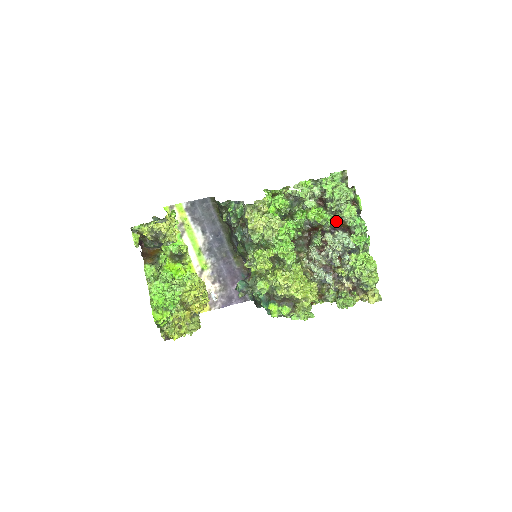
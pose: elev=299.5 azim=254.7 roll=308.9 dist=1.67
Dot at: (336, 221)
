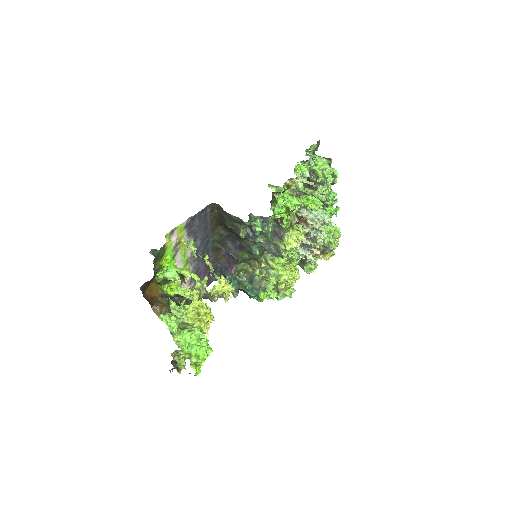
Dot at: occluded
